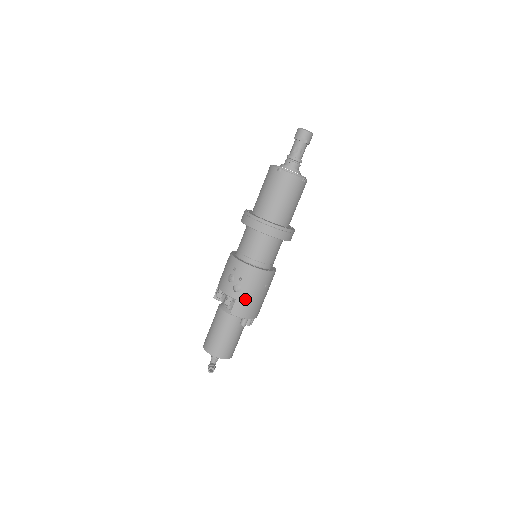
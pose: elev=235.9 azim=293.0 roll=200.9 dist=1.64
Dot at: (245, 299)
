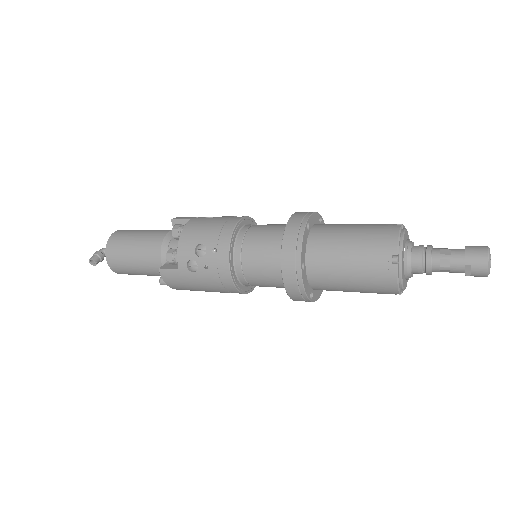
Dot at: (188, 281)
